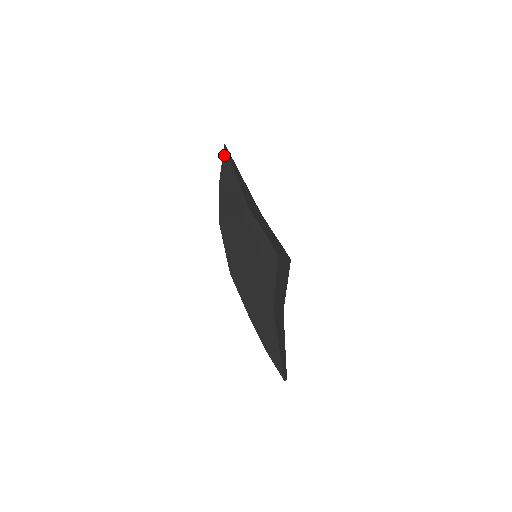
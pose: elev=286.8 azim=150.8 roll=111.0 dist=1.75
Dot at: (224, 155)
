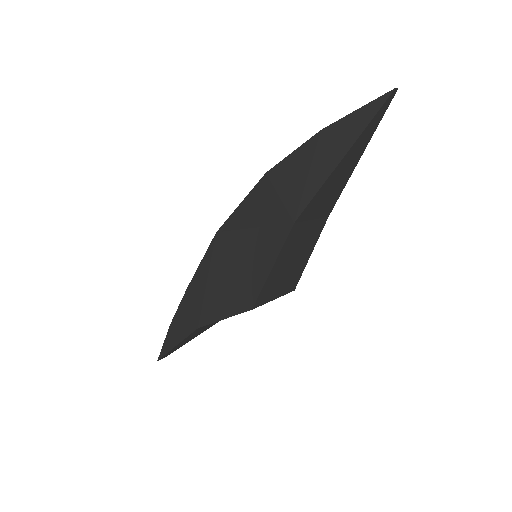
Dot at: (374, 103)
